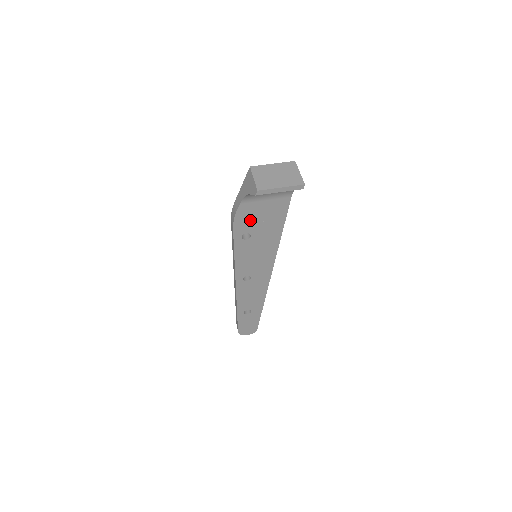
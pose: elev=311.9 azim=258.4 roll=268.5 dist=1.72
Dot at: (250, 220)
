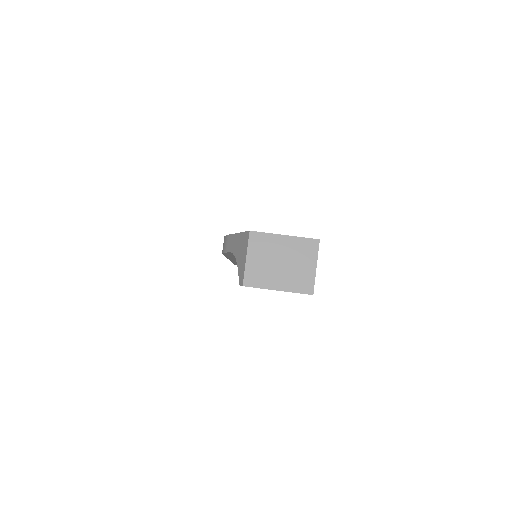
Dot at: occluded
